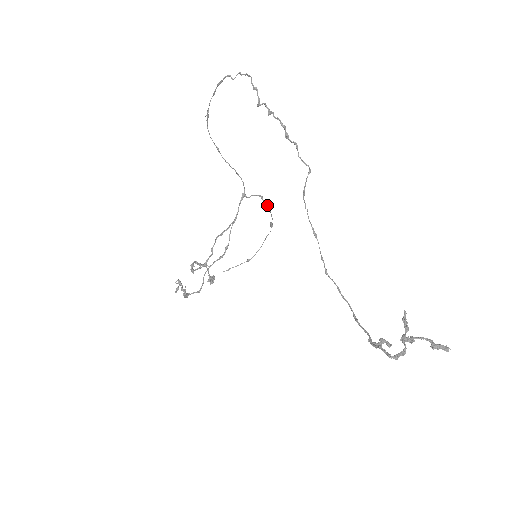
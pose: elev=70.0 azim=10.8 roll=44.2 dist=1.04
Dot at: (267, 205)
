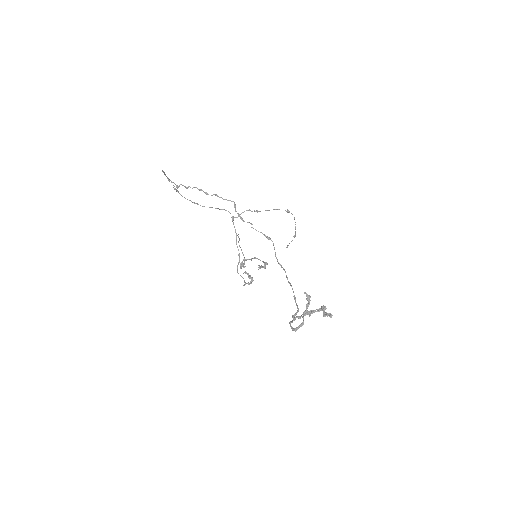
Dot at: (260, 211)
